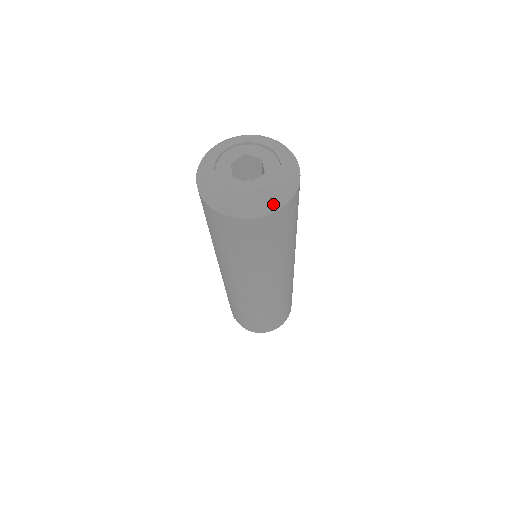
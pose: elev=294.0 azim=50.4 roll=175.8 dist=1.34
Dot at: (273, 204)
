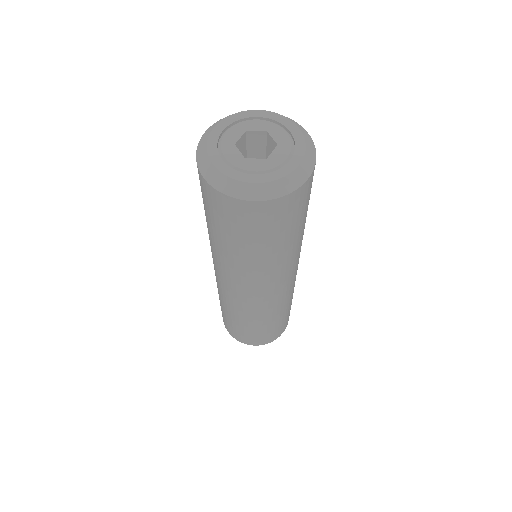
Dot at: (247, 191)
